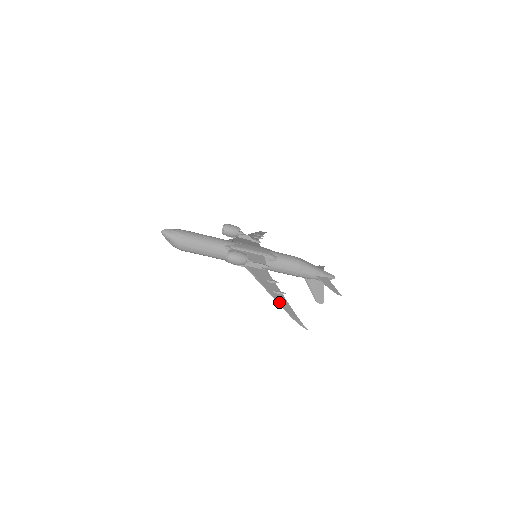
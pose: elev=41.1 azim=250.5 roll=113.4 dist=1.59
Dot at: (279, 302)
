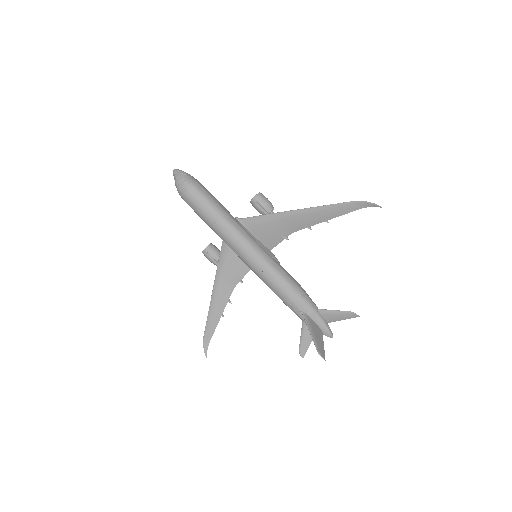
Dot at: (333, 206)
